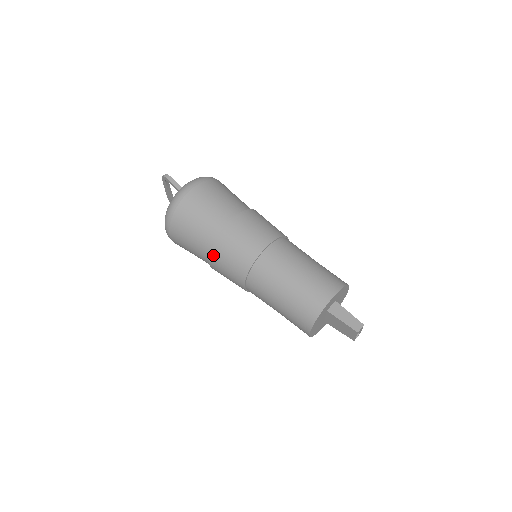
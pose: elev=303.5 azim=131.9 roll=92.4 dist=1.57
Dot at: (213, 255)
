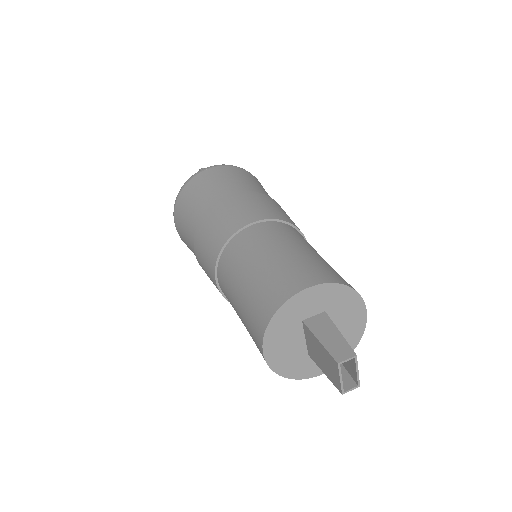
Dot at: (196, 238)
